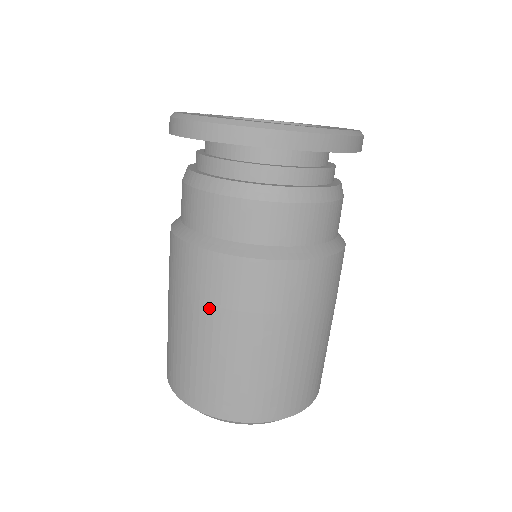
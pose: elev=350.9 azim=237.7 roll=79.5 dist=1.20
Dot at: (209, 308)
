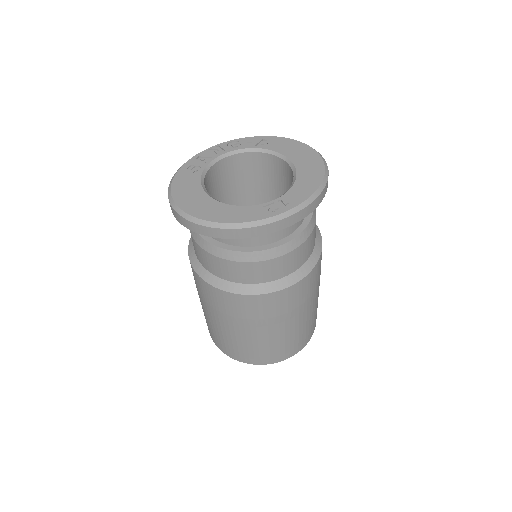
Dot at: (223, 315)
